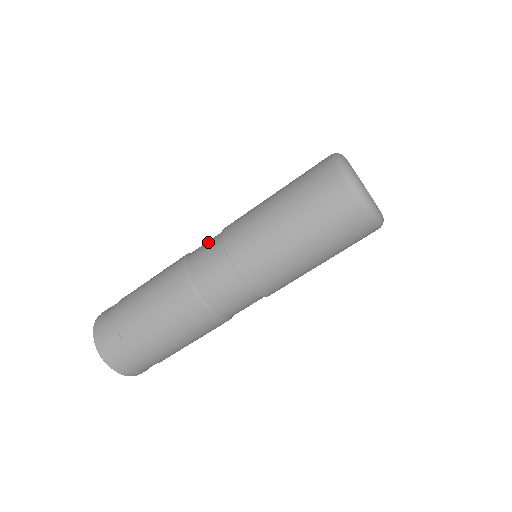
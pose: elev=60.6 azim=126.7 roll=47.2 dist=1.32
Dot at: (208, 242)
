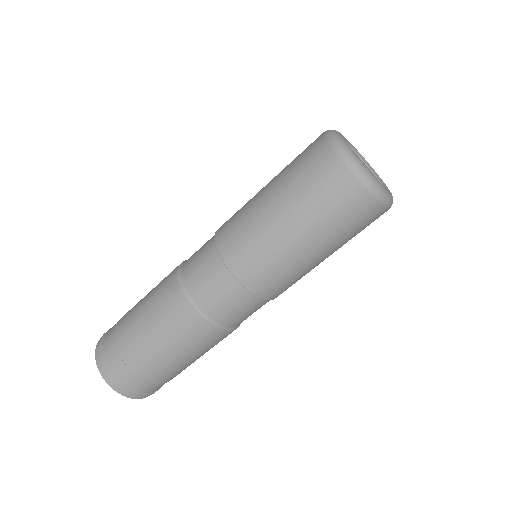
Dot at: (201, 248)
